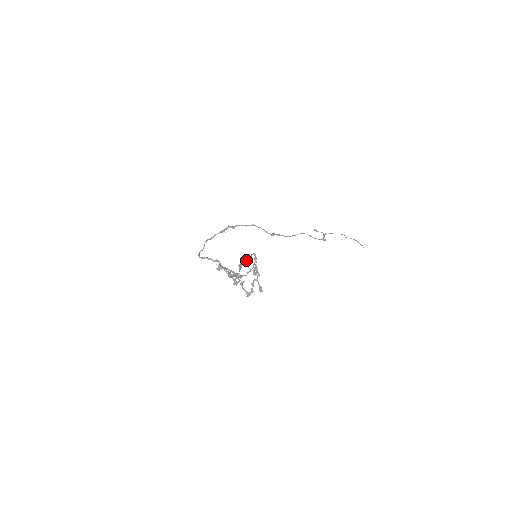
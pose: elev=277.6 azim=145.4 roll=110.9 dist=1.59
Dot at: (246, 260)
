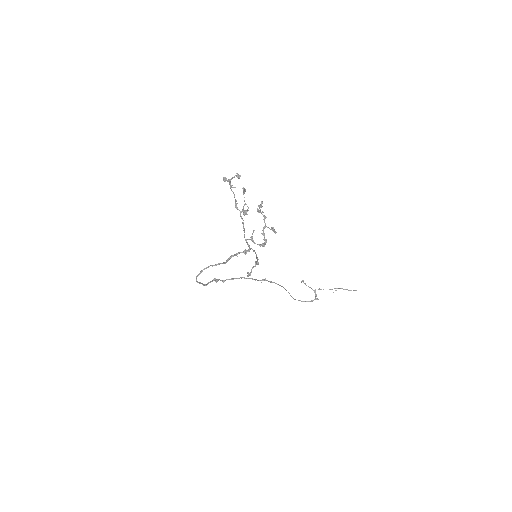
Dot at: (248, 276)
